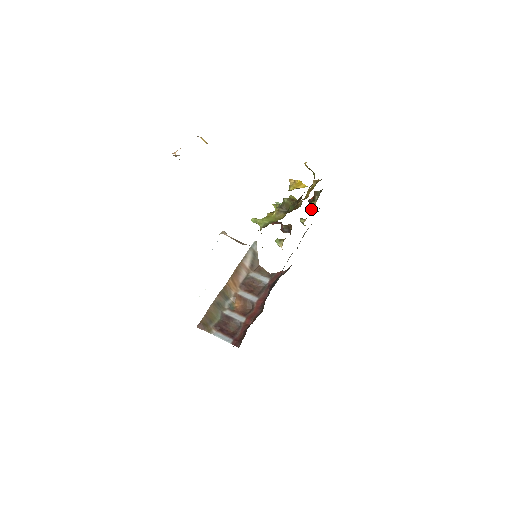
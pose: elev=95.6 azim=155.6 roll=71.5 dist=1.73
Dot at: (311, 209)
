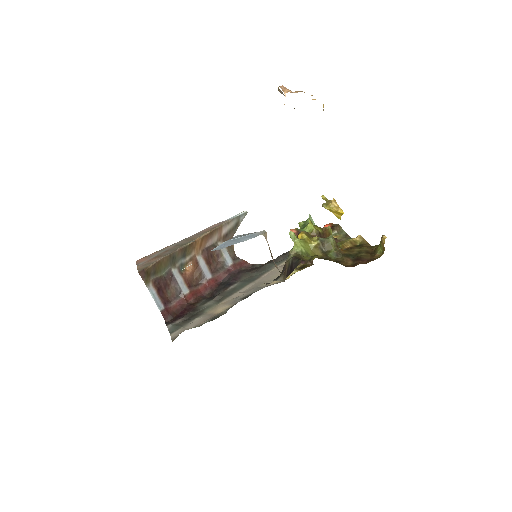
Dot at: occluded
